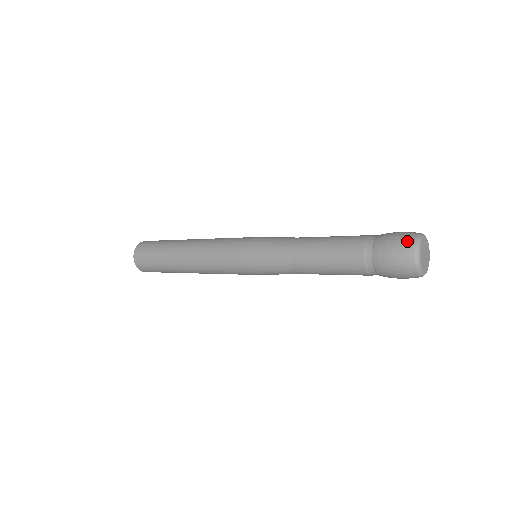
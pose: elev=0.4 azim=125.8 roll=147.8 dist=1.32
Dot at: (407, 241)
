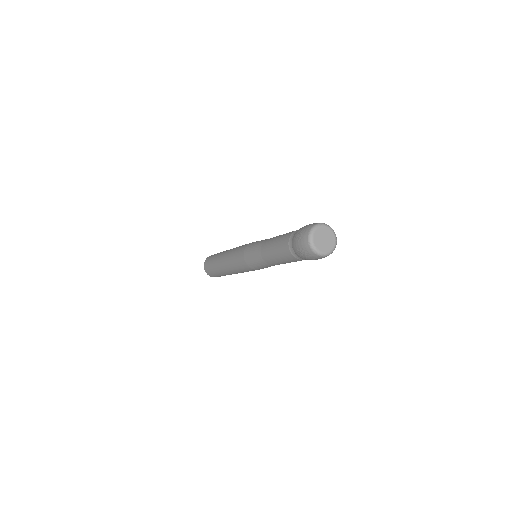
Dot at: (316, 223)
